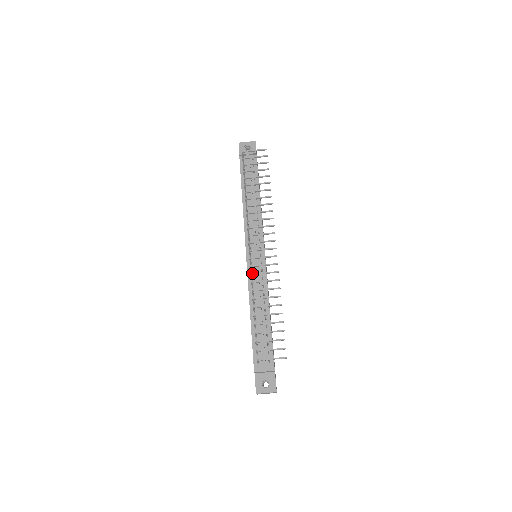
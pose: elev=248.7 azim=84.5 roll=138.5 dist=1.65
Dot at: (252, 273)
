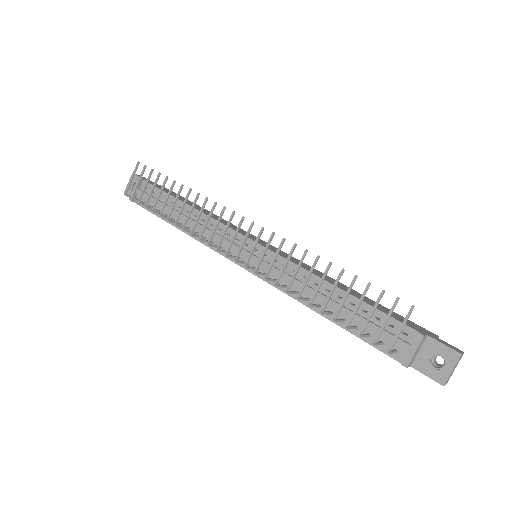
Dot at: occluded
